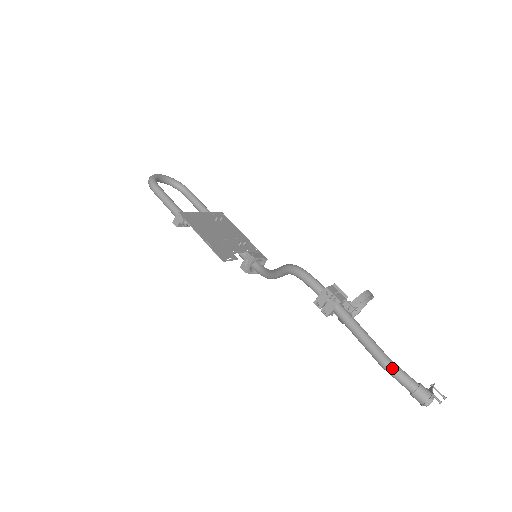
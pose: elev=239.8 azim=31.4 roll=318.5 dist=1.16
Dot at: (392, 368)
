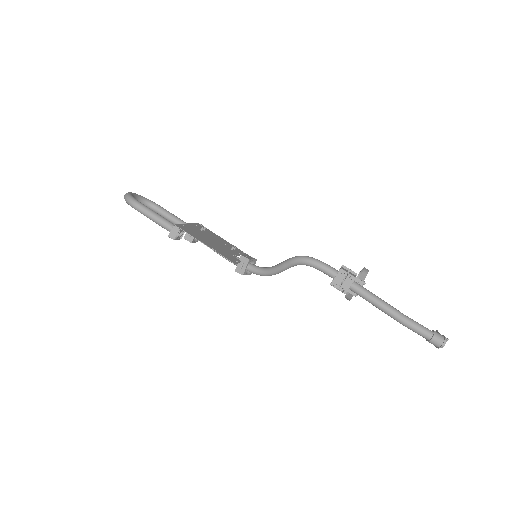
Dot at: (412, 323)
